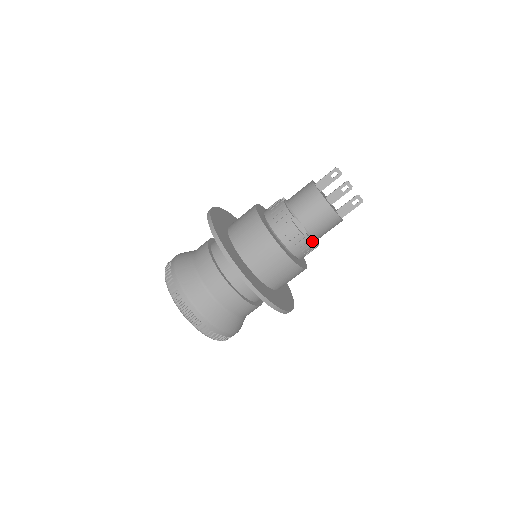
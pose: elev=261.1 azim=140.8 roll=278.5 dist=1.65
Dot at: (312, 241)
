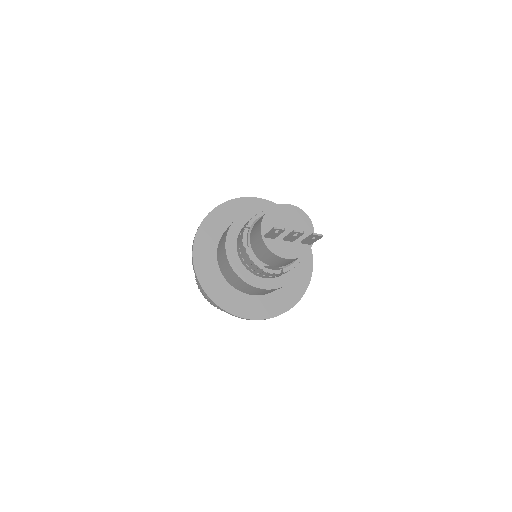
Dot at: (292, 268)
